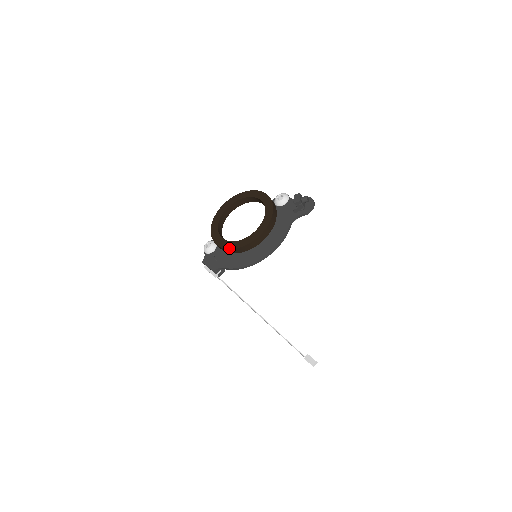
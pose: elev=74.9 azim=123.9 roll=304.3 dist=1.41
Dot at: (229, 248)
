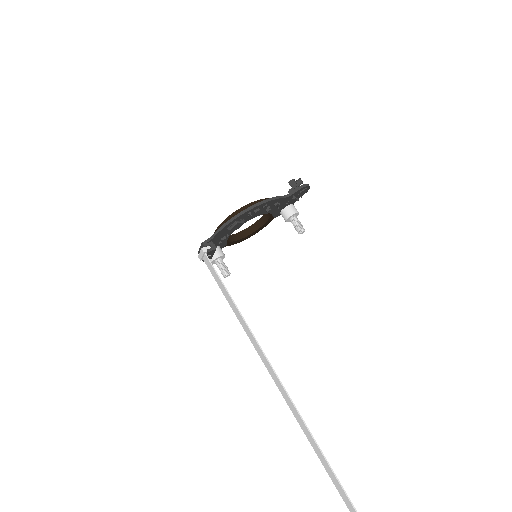
Dot at: (222, 222)
